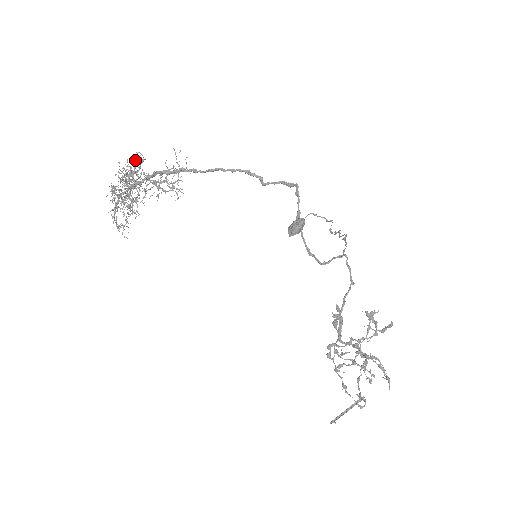
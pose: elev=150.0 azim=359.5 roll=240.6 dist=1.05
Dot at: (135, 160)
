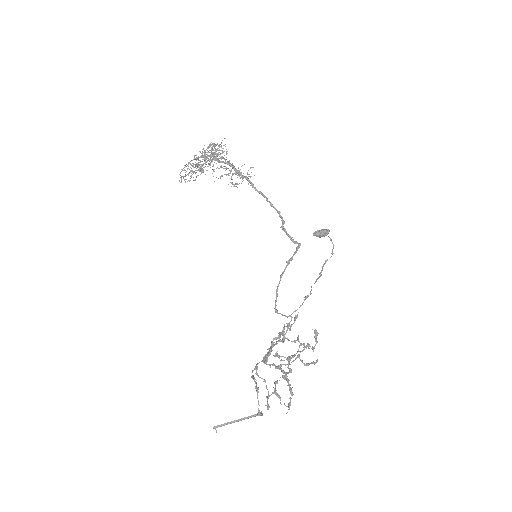
Dot at: (224, 151)
